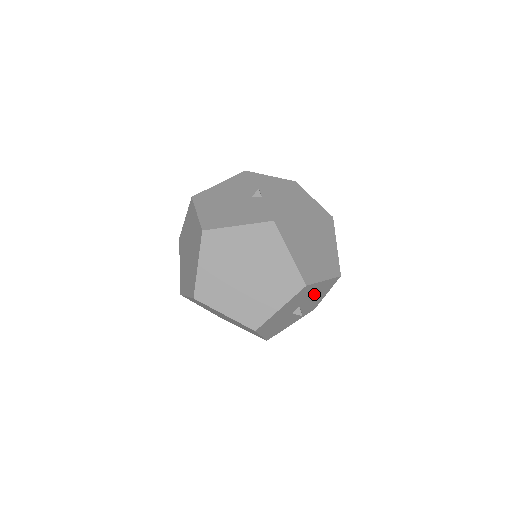
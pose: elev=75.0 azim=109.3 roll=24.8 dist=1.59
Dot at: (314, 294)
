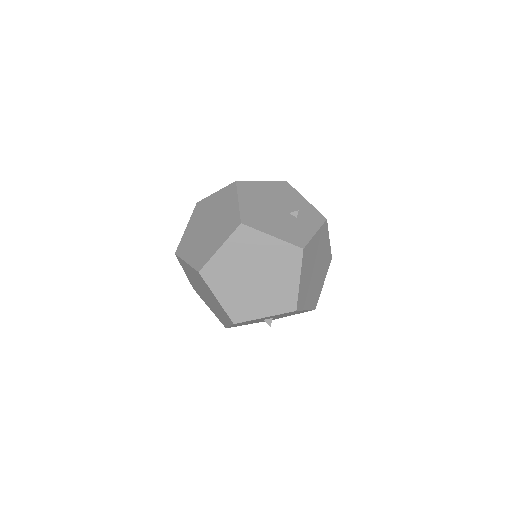
Dot at: (289, 314)
